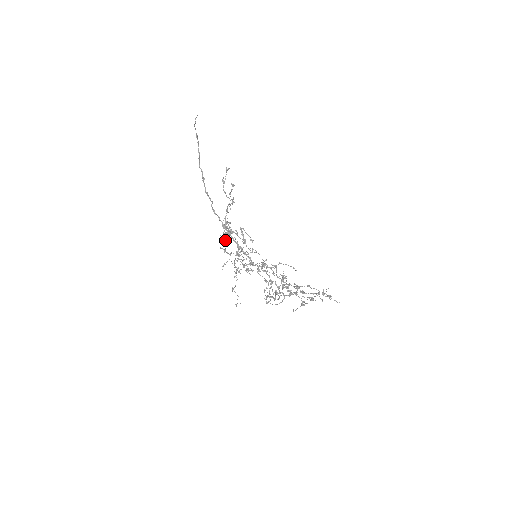
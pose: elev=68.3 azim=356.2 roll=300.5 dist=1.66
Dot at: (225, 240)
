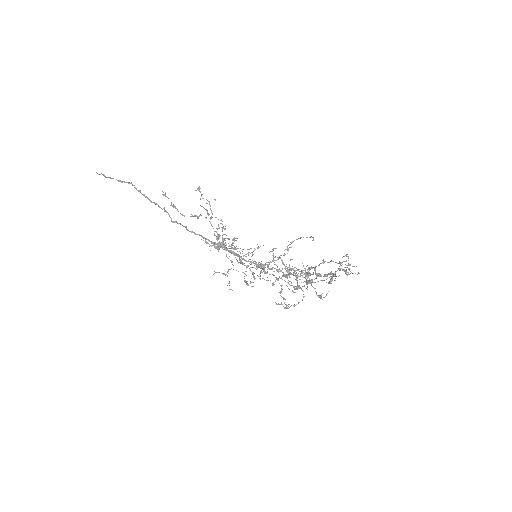
Dot at: (228, 248)
